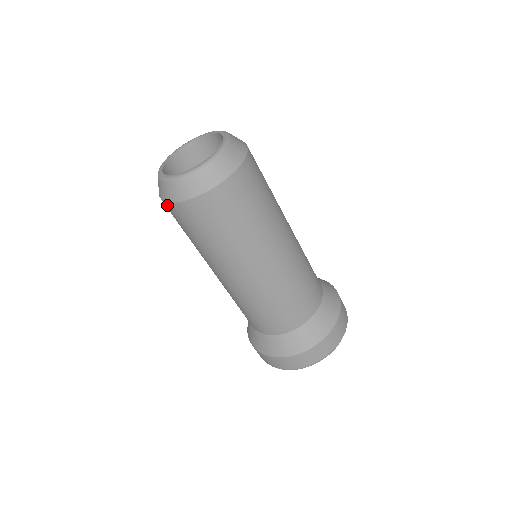
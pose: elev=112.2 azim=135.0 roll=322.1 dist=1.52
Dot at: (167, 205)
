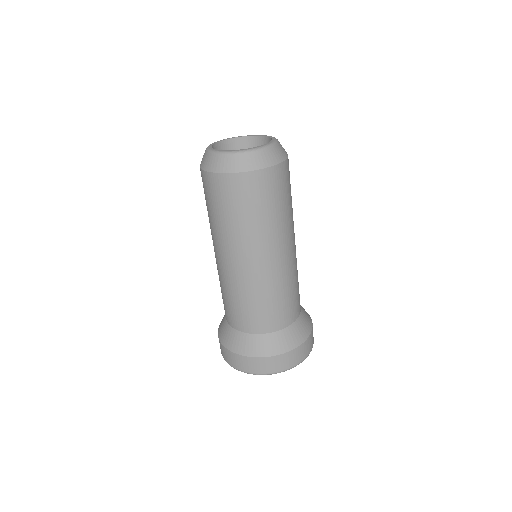
Dot at: (225, 177)
